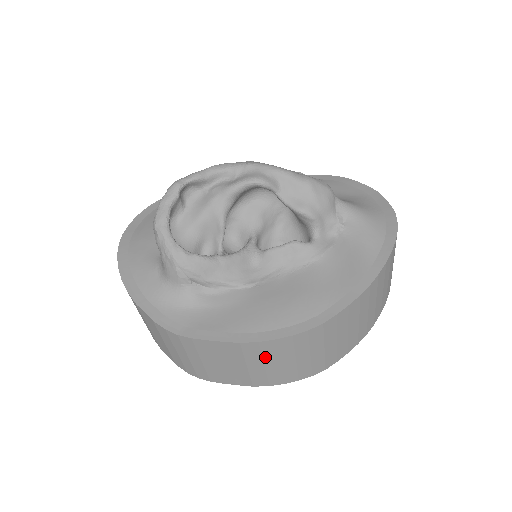
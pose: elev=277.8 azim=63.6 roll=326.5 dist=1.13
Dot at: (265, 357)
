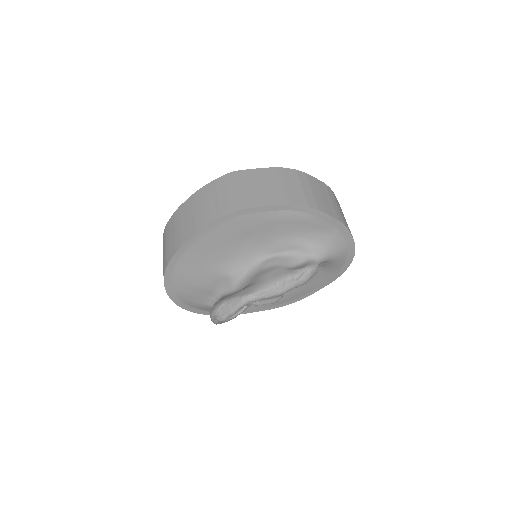
Dot at: occluded
